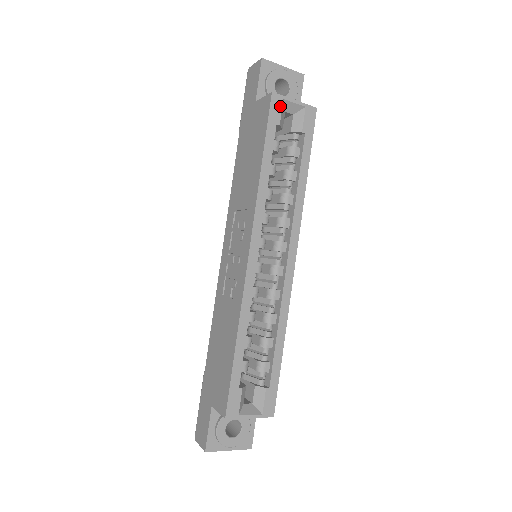
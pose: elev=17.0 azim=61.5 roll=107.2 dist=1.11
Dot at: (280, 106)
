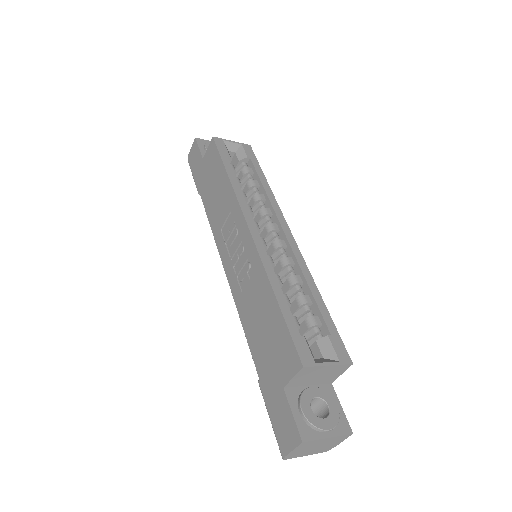
Dot at: (223, 144)
